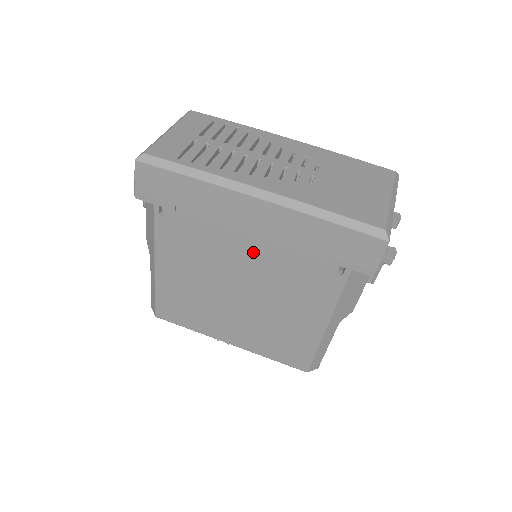
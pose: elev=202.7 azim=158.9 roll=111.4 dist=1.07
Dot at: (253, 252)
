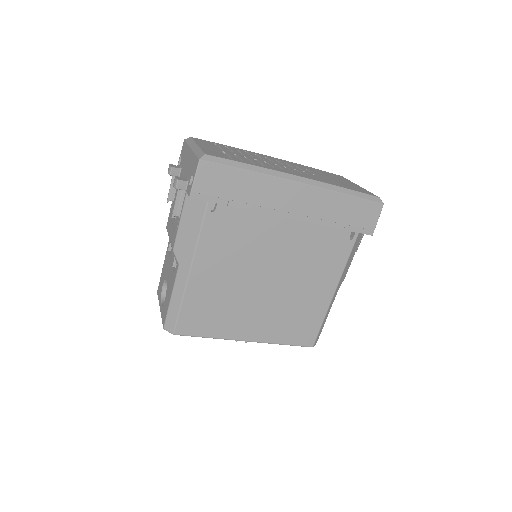
Dot at: (289, 233)
